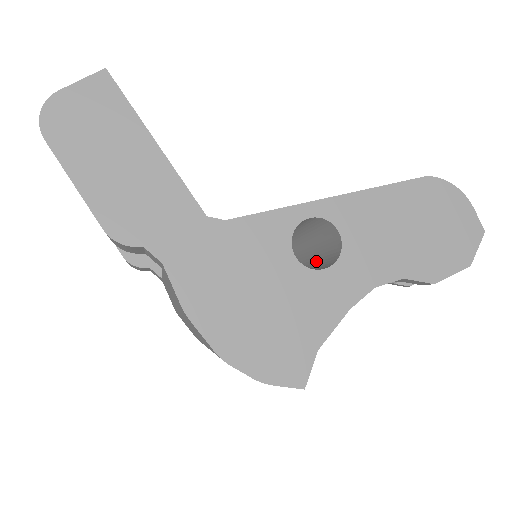
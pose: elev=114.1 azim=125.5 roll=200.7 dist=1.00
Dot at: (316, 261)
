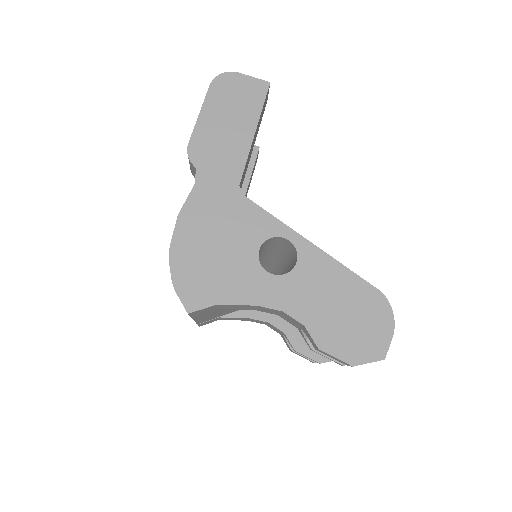
Dot at: occluded
